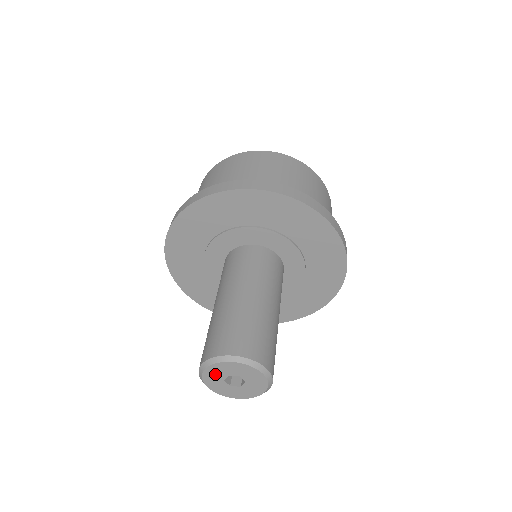
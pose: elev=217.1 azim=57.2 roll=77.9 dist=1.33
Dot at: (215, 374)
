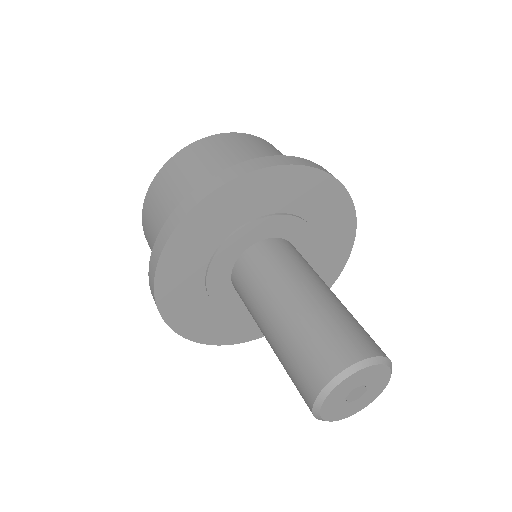
Dot at: (338, 394)
